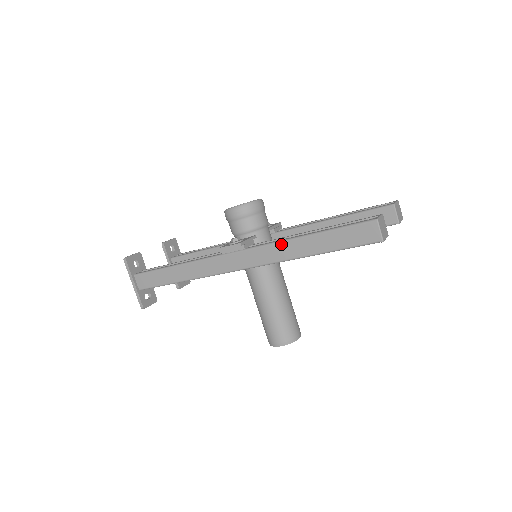
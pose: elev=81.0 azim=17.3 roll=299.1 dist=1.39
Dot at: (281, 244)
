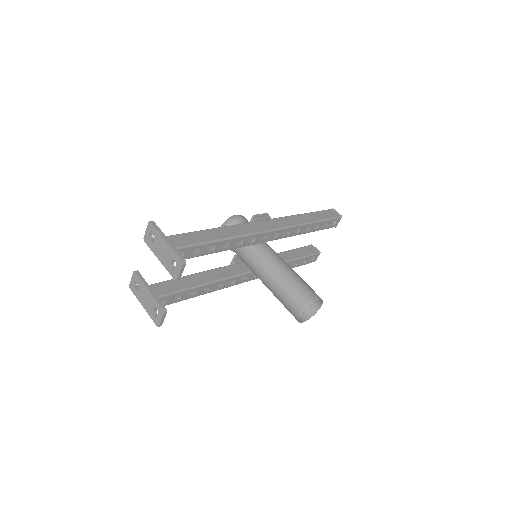
Dot at: (293, 216)
